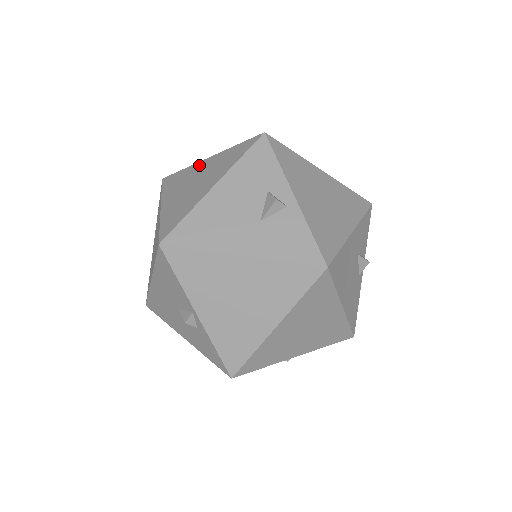
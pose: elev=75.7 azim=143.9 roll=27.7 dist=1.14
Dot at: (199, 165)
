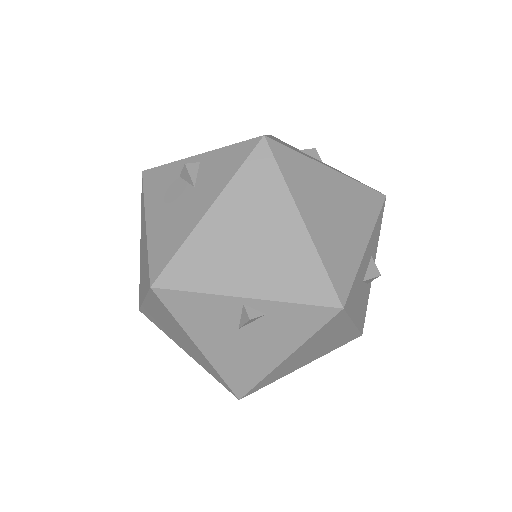
Dot at: (140, 255)
